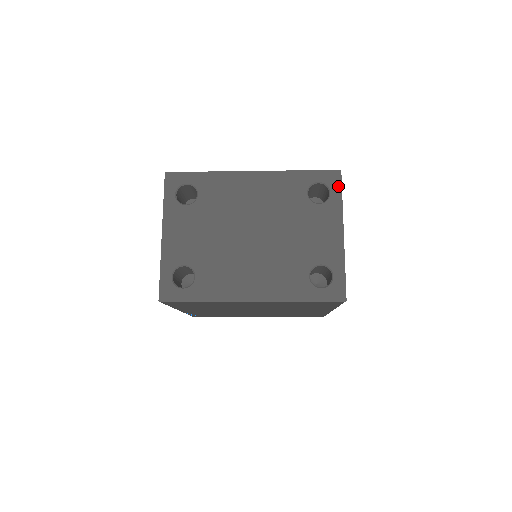
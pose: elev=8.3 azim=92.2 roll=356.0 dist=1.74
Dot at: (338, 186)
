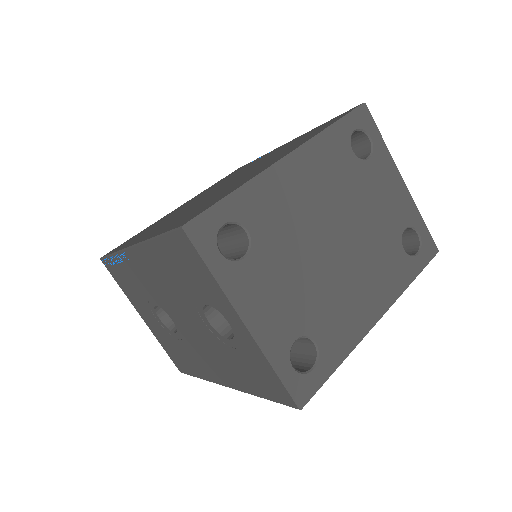
Dot at: (372, 125)
